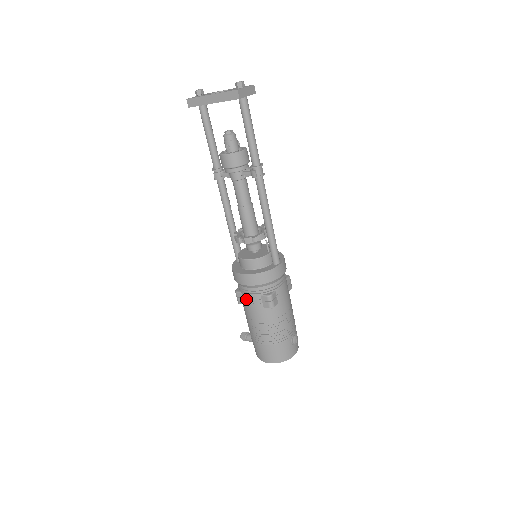
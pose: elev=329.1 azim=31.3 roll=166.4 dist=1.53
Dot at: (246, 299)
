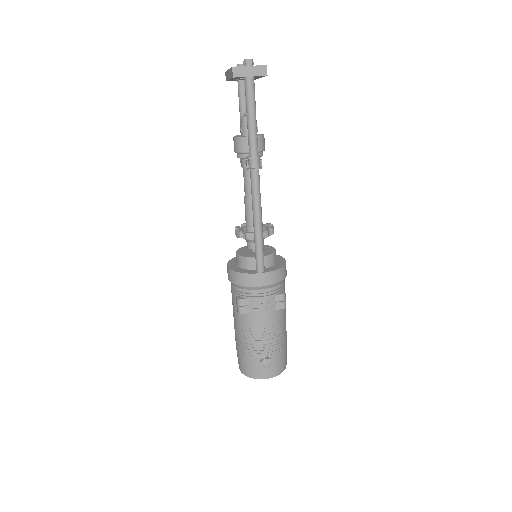
Dot at: occluded
